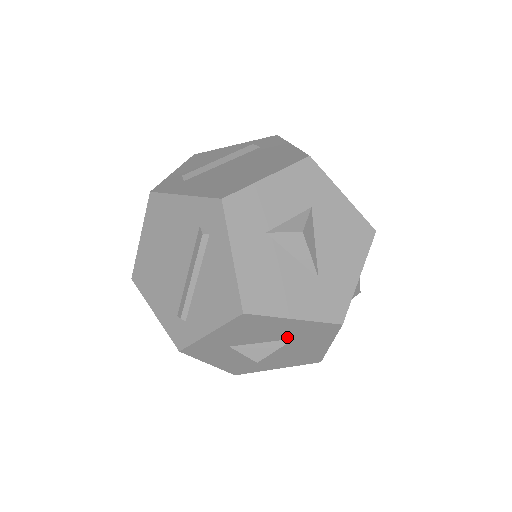
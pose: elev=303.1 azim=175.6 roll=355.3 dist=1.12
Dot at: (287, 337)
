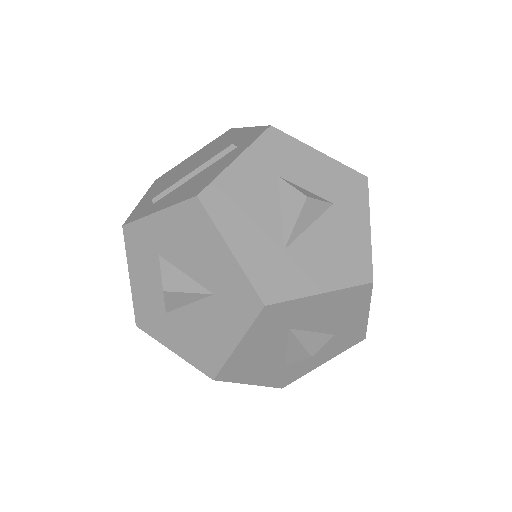
Dot at: (209, 284)
